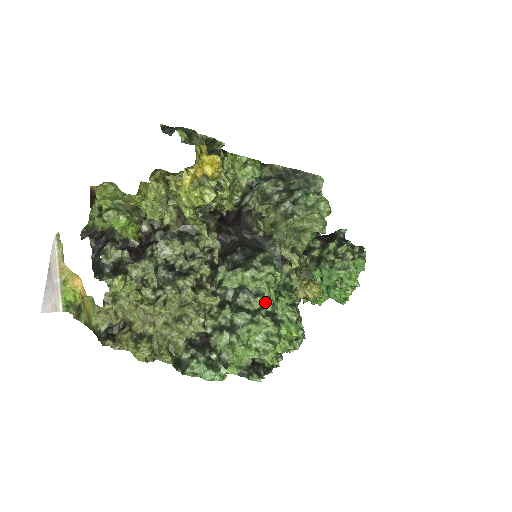
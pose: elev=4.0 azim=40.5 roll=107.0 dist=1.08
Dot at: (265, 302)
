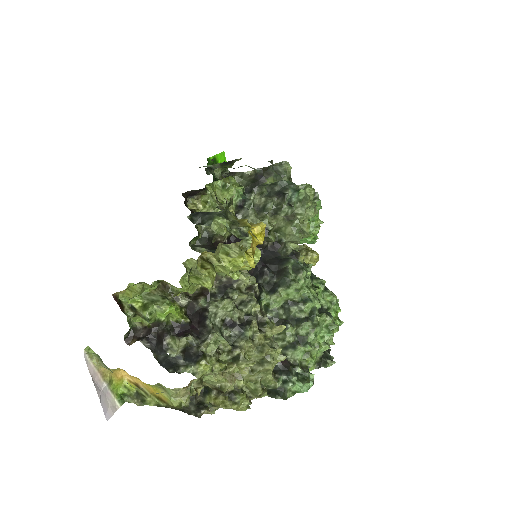
Dot at: (314, 303)
